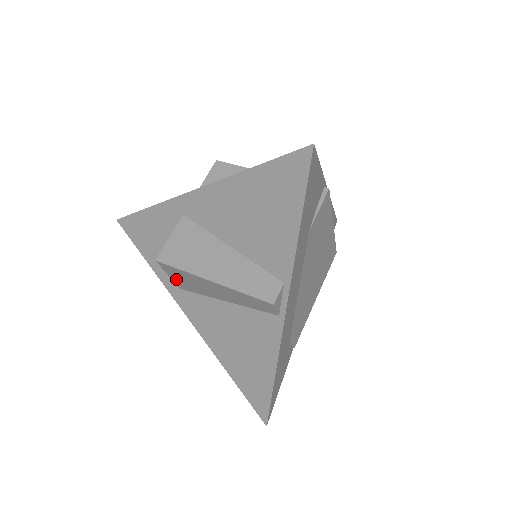
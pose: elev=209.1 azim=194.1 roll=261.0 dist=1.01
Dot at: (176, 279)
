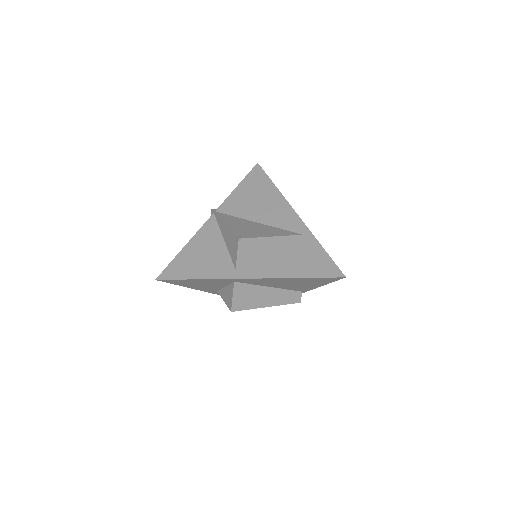
Dot at: occluded
